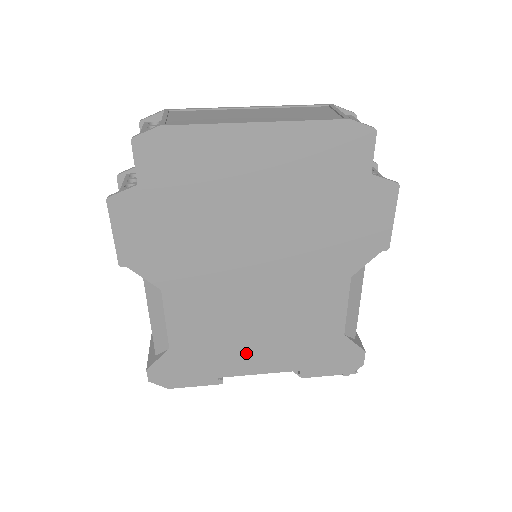
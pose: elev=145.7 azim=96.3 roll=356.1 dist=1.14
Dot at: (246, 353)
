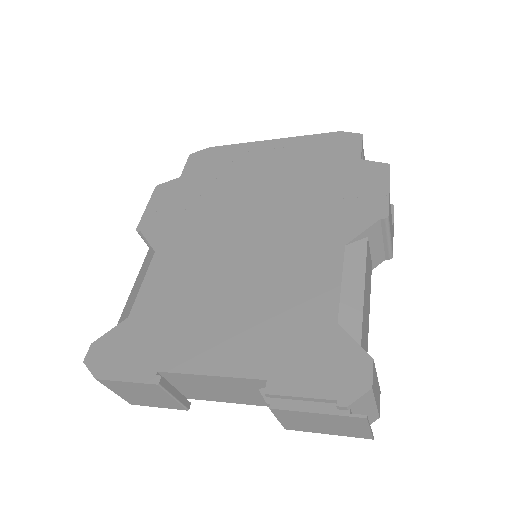
Dot at: (204, 336)
